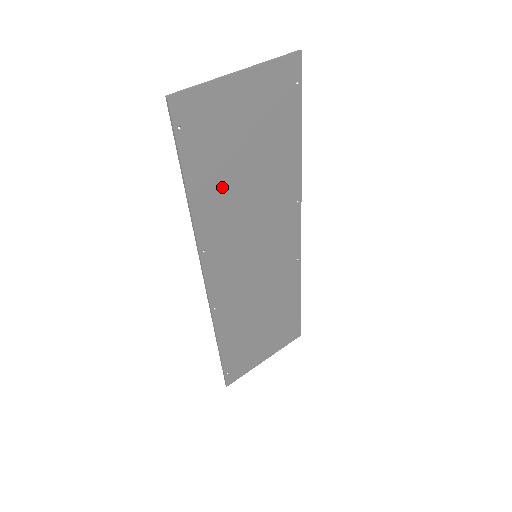
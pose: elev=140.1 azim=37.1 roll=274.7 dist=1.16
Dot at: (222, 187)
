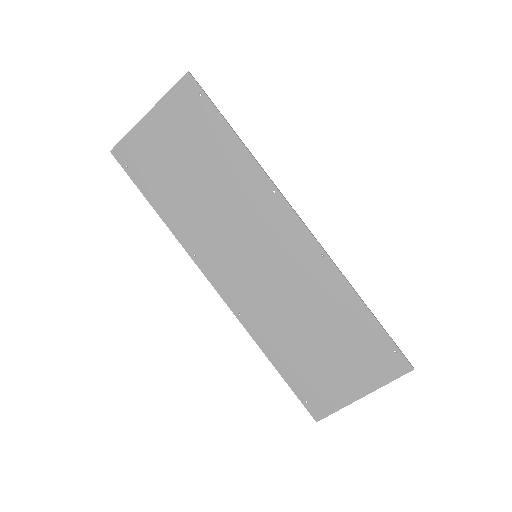
Dot at: (181, 198)
